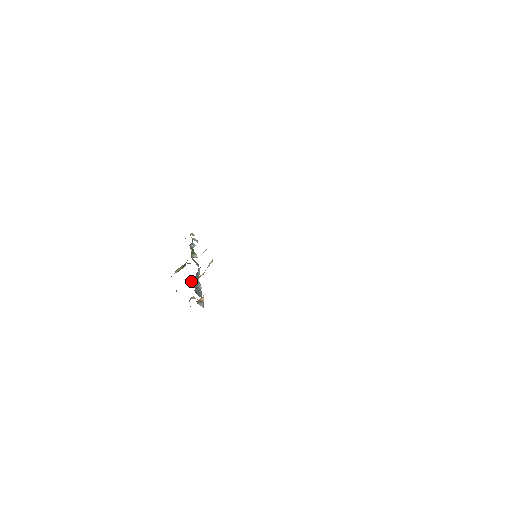
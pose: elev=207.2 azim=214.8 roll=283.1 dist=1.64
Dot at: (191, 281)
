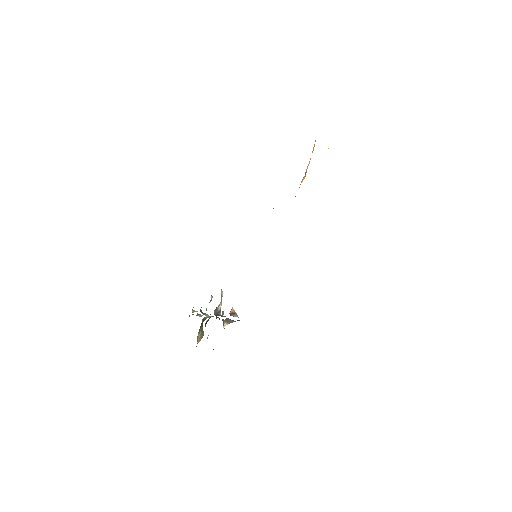
Dot at: occluded
